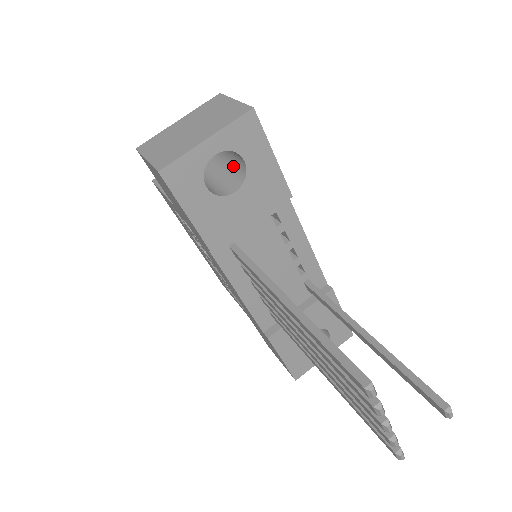
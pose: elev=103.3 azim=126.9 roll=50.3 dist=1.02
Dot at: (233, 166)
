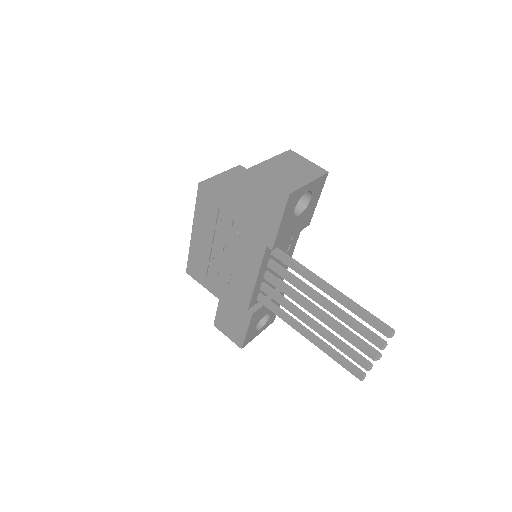
Dot at: occluded
